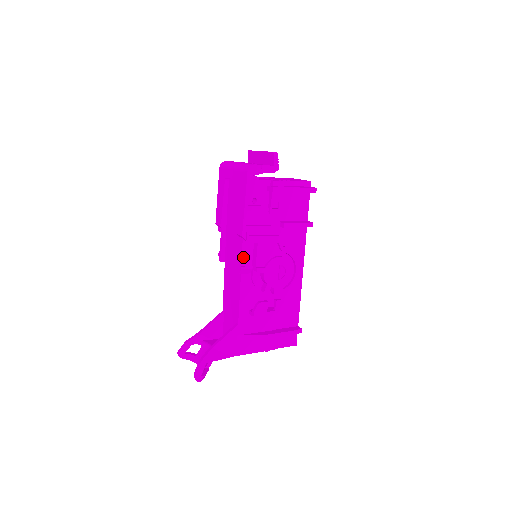
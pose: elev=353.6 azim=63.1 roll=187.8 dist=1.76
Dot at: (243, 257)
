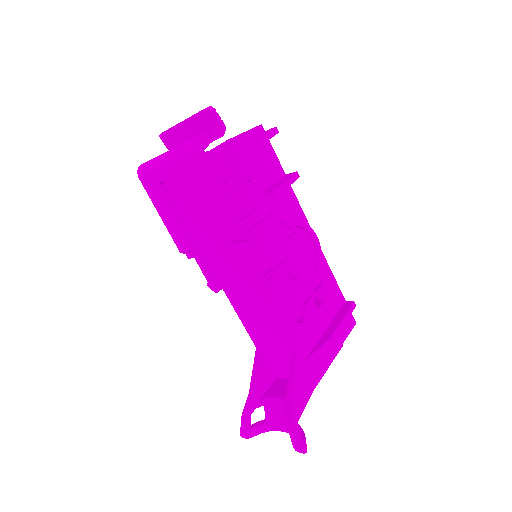
Dot at: (256, 265)
